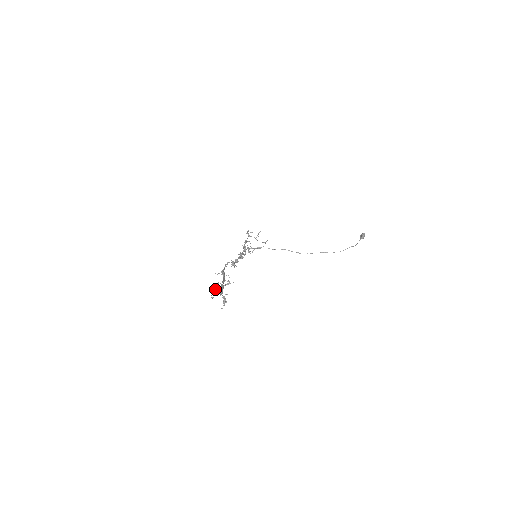
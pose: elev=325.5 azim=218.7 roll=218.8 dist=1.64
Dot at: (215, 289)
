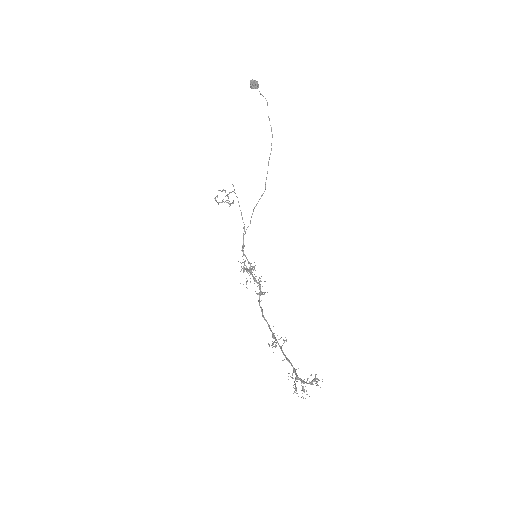
Dot at: occluded
